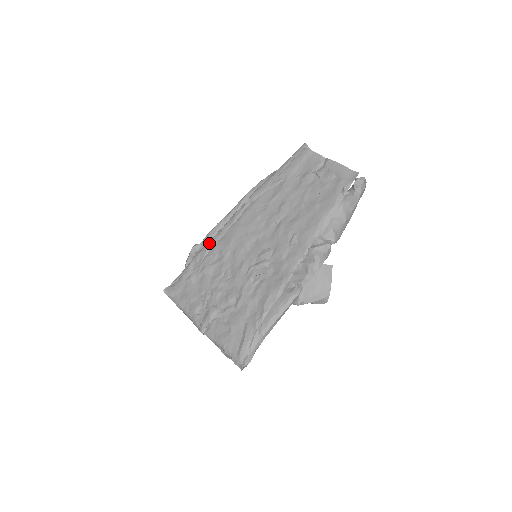
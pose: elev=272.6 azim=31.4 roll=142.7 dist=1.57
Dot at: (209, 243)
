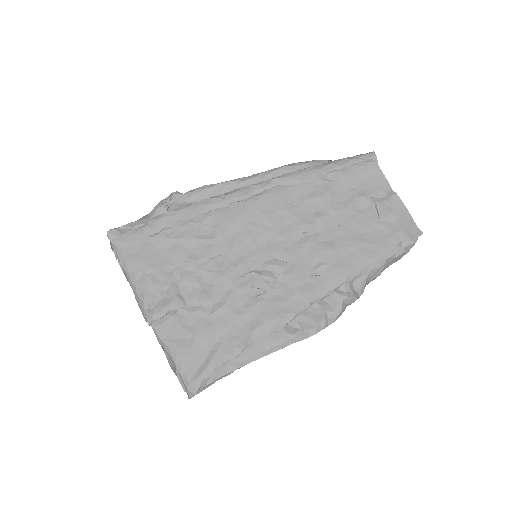
Dot at: (201, 204)
